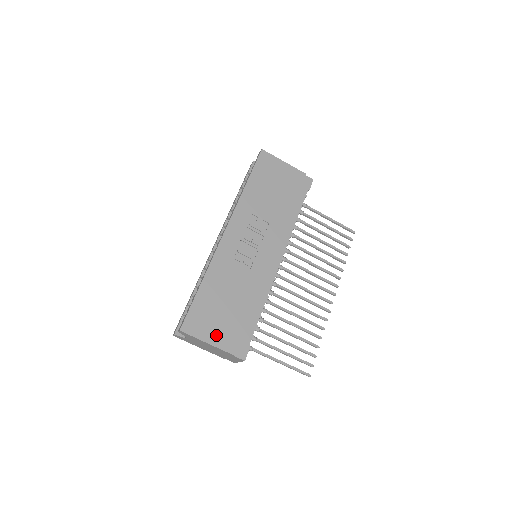
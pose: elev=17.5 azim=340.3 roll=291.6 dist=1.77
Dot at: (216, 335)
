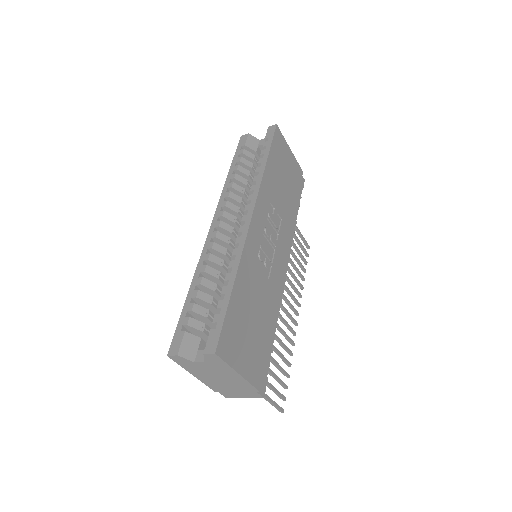
Dot at: (246, 362)
